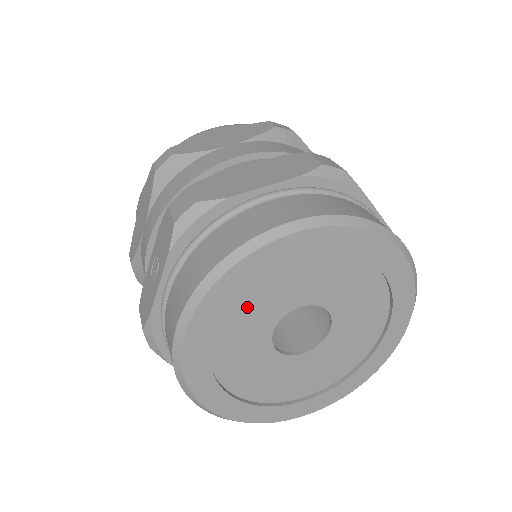
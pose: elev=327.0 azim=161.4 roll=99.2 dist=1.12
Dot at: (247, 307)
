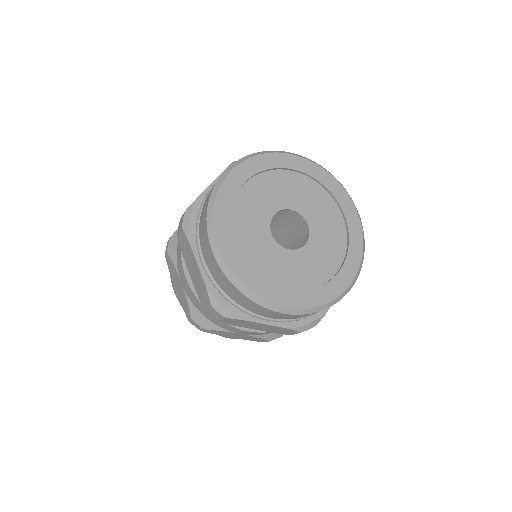
Dot at: (264, 189)
